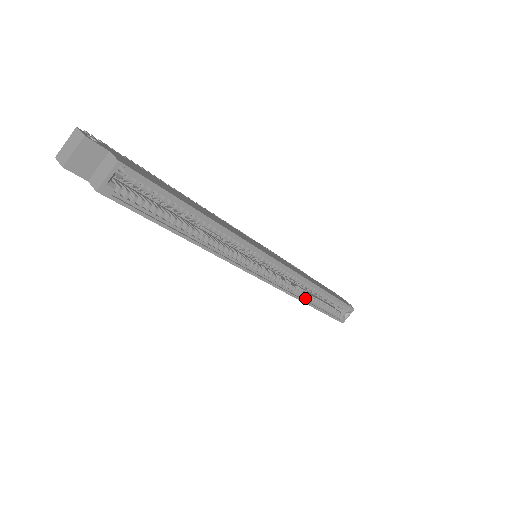
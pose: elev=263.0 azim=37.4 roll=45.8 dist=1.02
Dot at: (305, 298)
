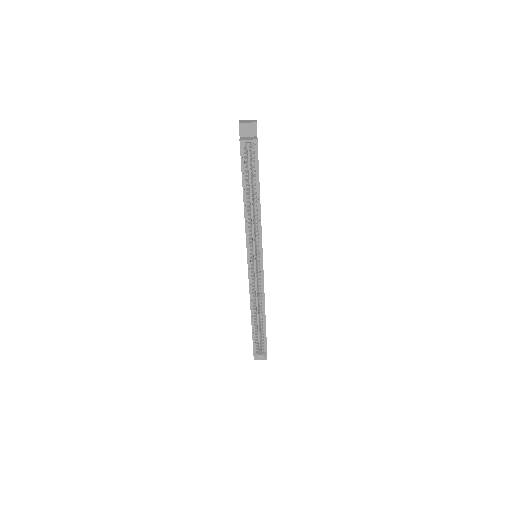
Dot at: (253, 308)
